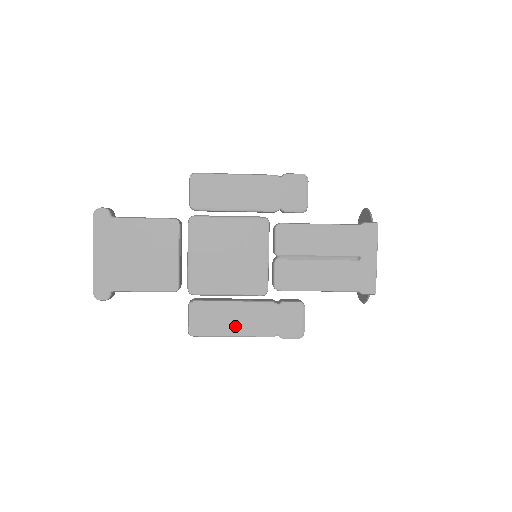
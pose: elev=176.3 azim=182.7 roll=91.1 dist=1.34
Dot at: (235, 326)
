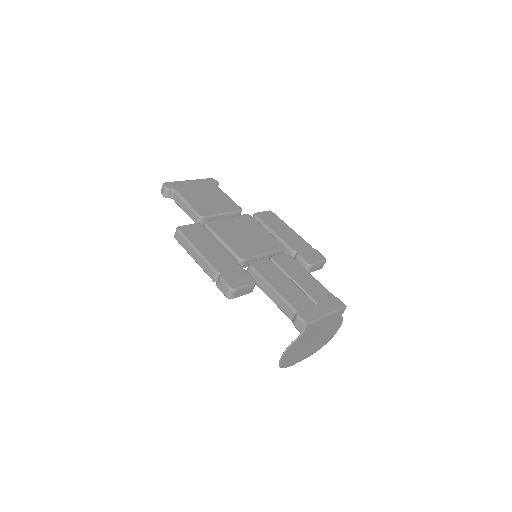
Dot at: (205, 248)
